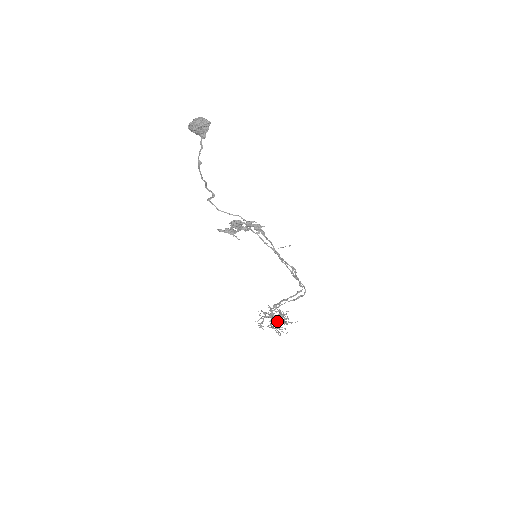
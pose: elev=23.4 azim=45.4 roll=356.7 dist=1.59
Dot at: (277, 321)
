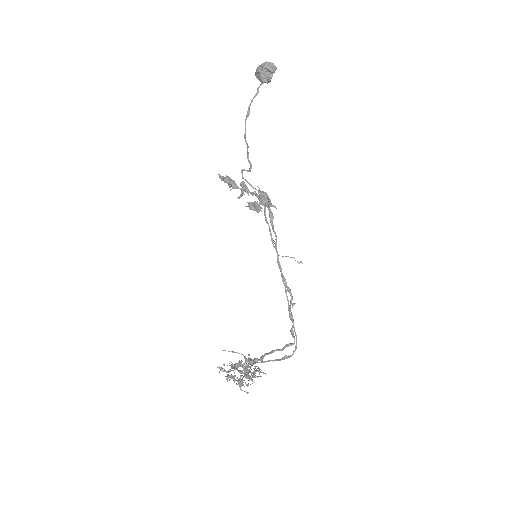
Dot at: (248, 384)
